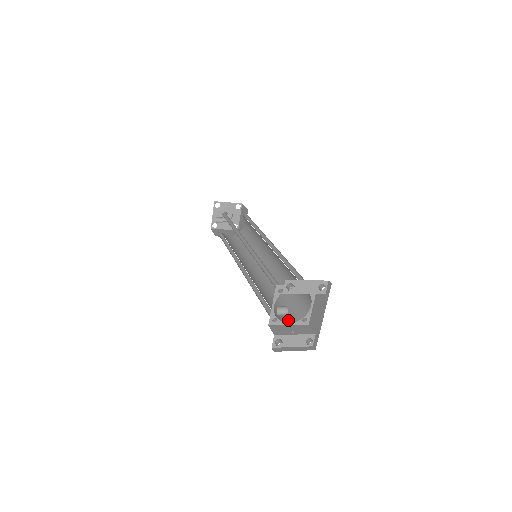
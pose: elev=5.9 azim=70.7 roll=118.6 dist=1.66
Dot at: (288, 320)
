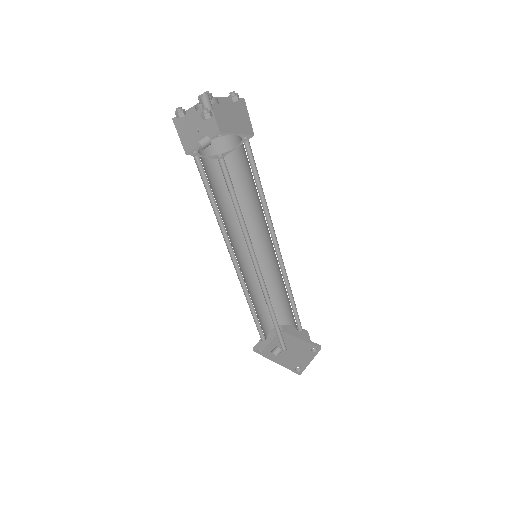
Dot at: (270, 328)
